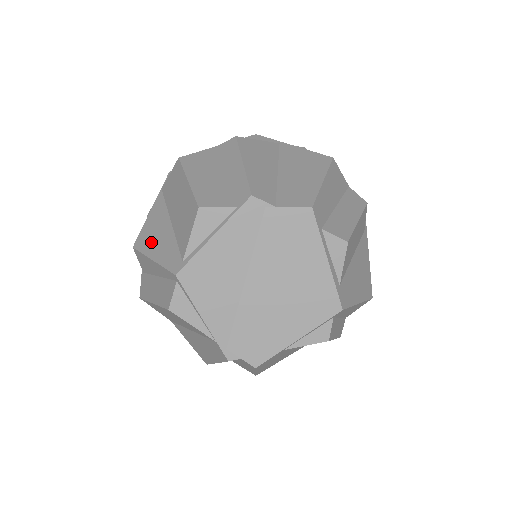
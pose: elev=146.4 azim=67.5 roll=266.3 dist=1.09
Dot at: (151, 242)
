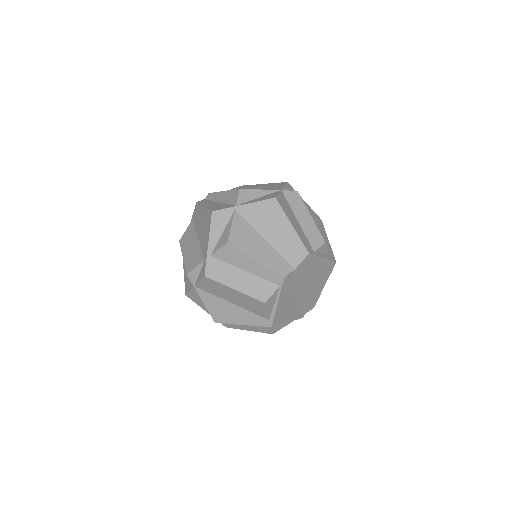
Dot at: (229, 317)
